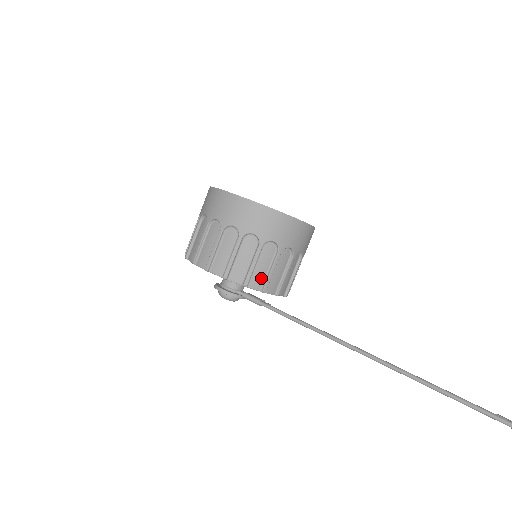
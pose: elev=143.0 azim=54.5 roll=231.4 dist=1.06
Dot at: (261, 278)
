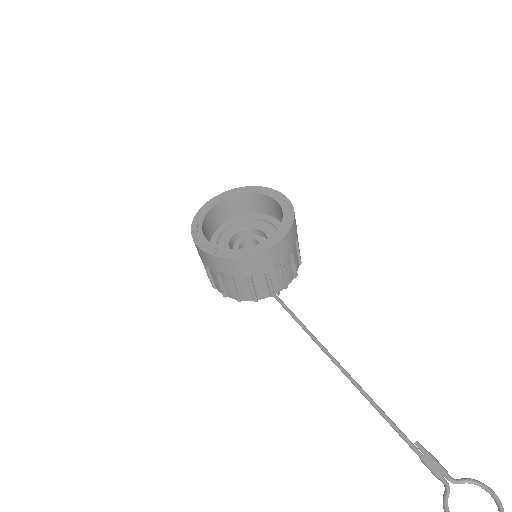
Dot at: (248, 294)
